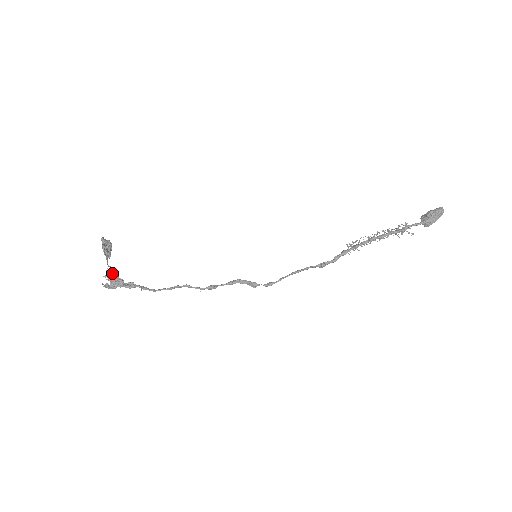
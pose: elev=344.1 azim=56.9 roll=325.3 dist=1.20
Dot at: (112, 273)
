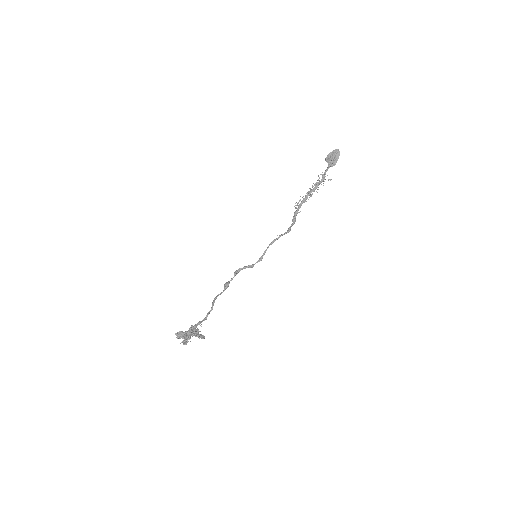
Dot at: (184, 334)
